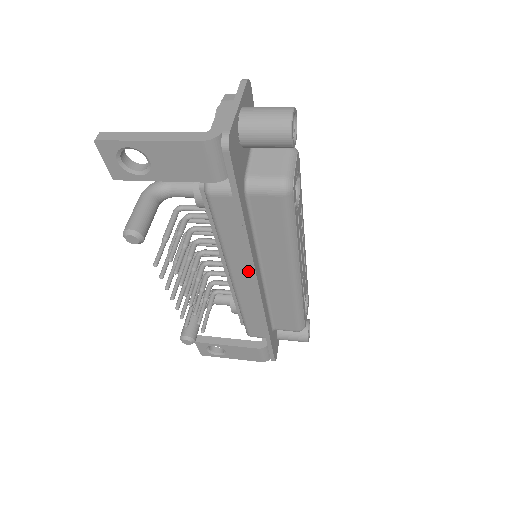
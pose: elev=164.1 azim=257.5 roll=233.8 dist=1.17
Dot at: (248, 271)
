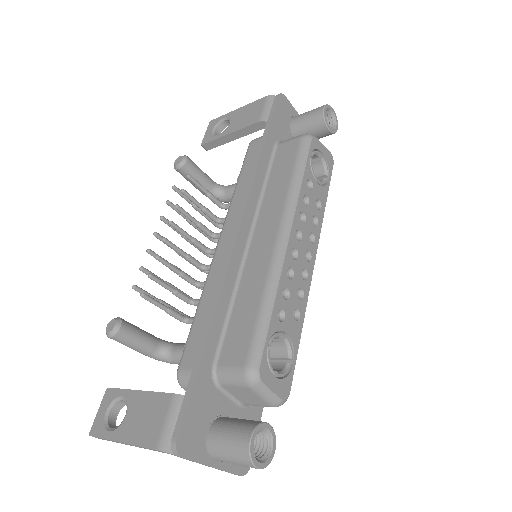
Dot at: occluded
